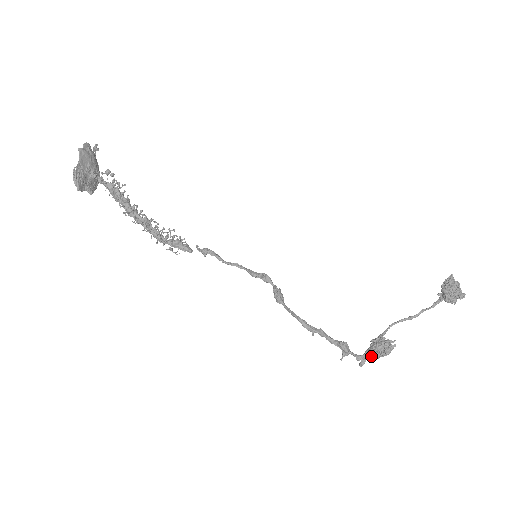
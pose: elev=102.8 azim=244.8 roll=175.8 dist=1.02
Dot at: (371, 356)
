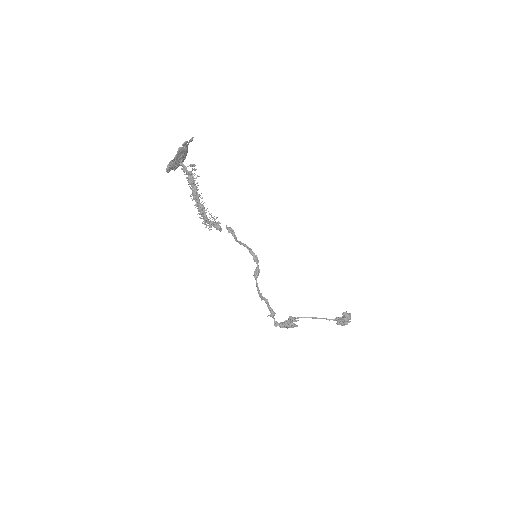
Dot at: (282, 326)
